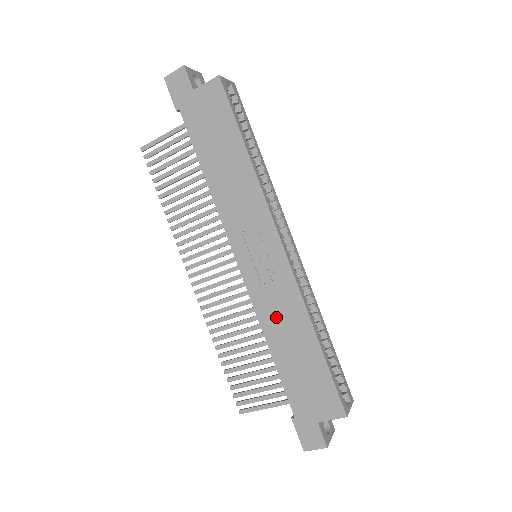
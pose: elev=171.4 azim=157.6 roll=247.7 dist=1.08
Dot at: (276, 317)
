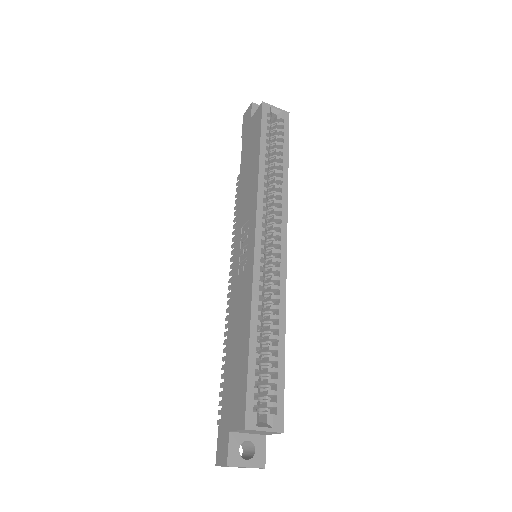
Dot at: (237, 308)
